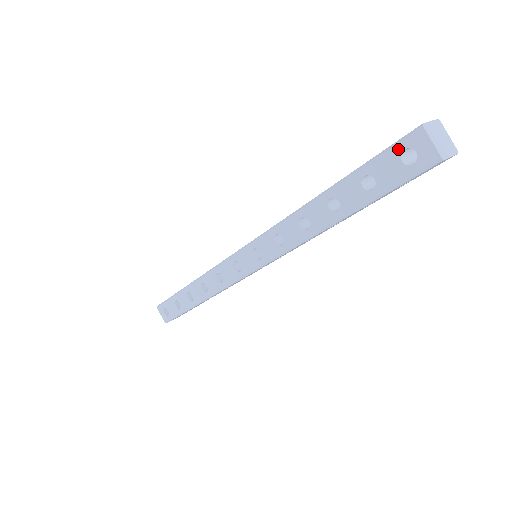
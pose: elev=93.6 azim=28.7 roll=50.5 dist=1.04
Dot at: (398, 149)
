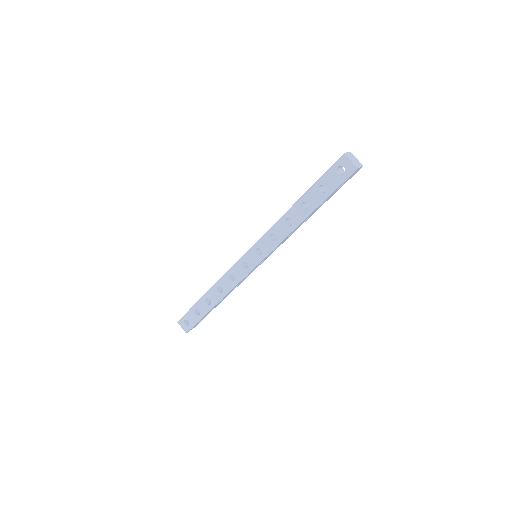
Dot at: (335, 168)
